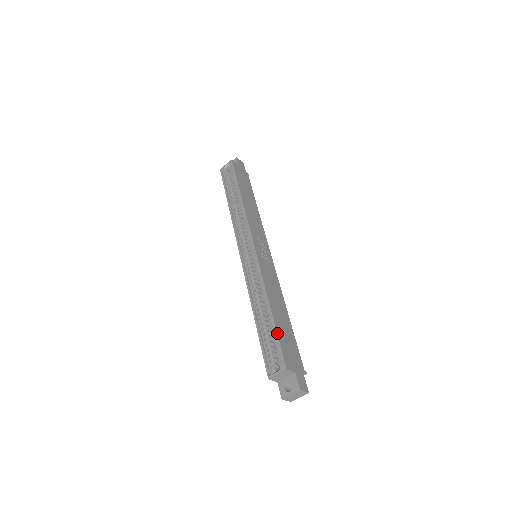
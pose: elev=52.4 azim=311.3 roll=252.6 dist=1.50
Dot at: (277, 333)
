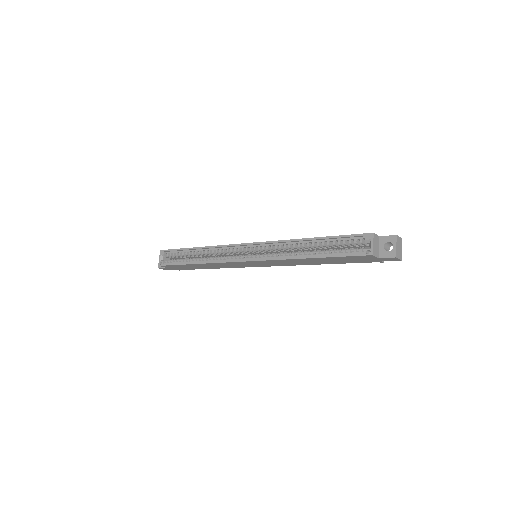
Dot at: (337, 236)
